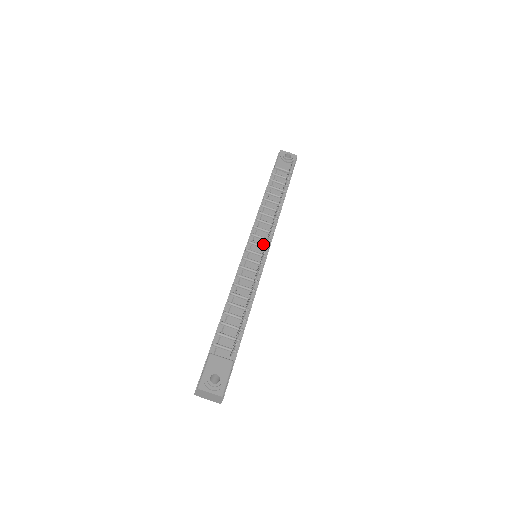
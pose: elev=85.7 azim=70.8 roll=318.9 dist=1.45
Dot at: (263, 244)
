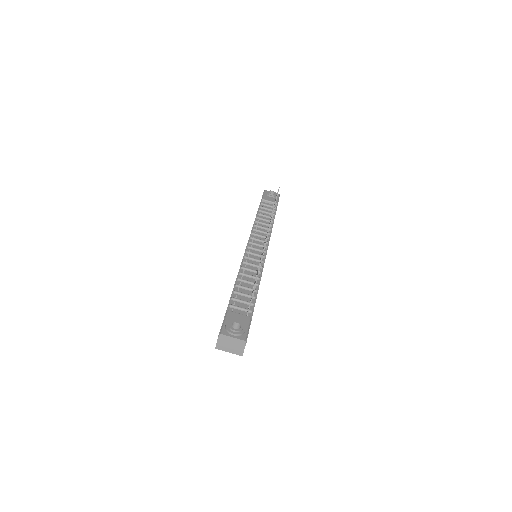
Dot at: (262, 245)
